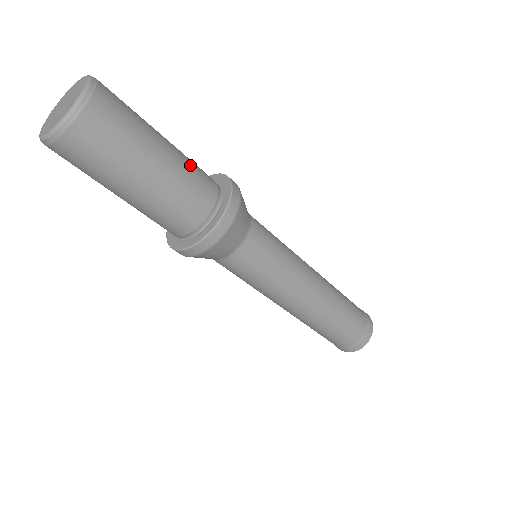
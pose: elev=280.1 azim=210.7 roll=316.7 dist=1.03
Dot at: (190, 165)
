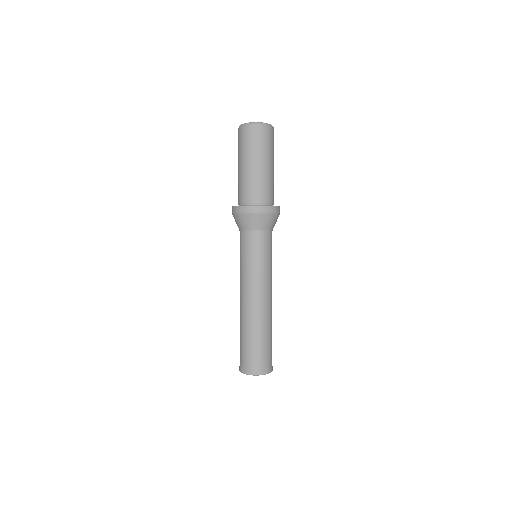
Dot at: (269, 182)
